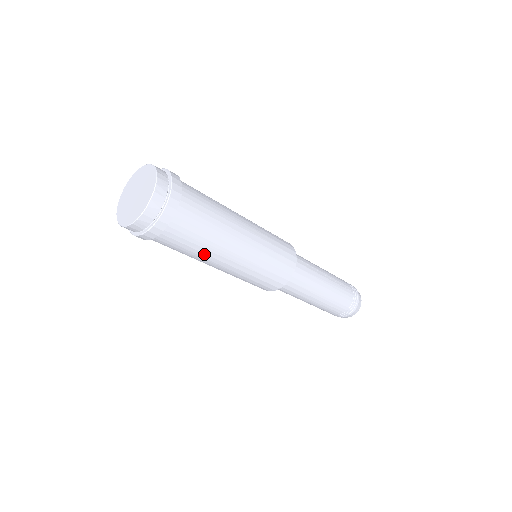
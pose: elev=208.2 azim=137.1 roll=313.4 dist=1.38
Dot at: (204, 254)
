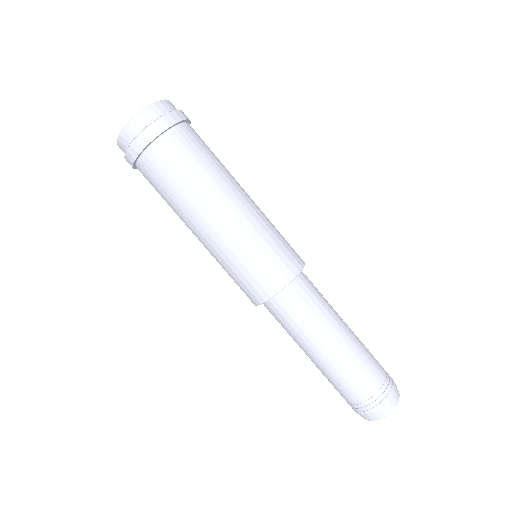
Dot at: (221, 172)
